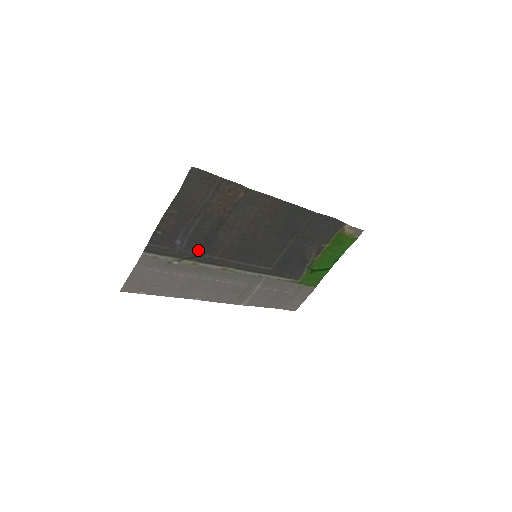
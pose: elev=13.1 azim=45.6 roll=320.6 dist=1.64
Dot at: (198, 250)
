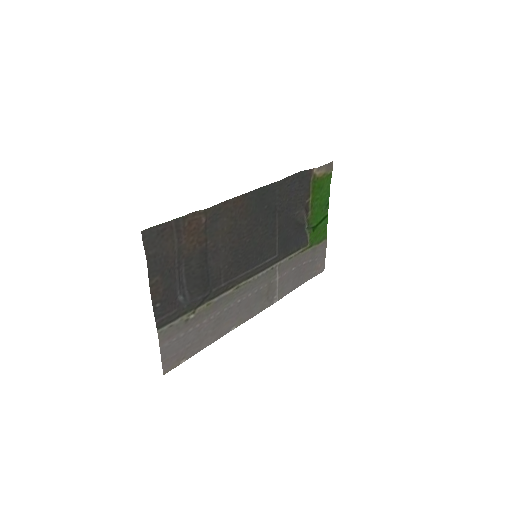
Dot at: (203, 291)
